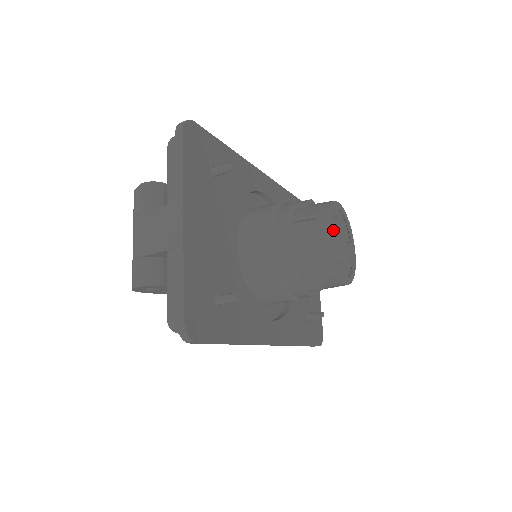
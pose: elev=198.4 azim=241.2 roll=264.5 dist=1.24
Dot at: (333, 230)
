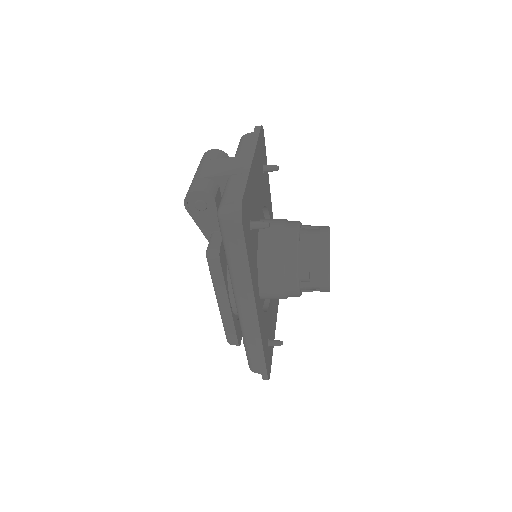
Dot at: occluded
